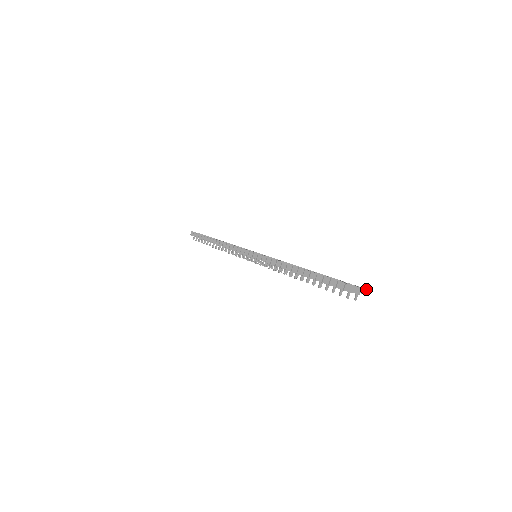
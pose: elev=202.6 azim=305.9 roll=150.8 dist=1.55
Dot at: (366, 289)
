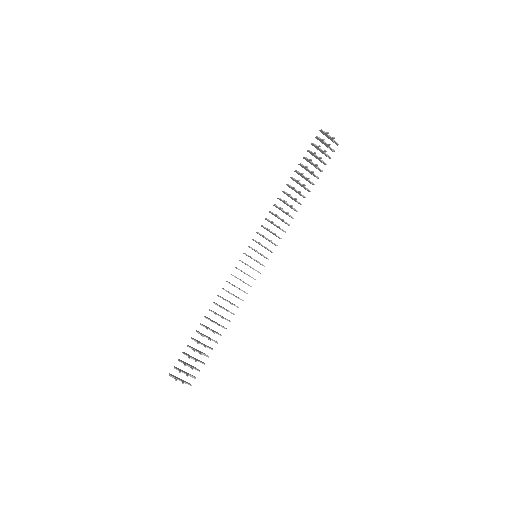
Dot at: (335, 143)
